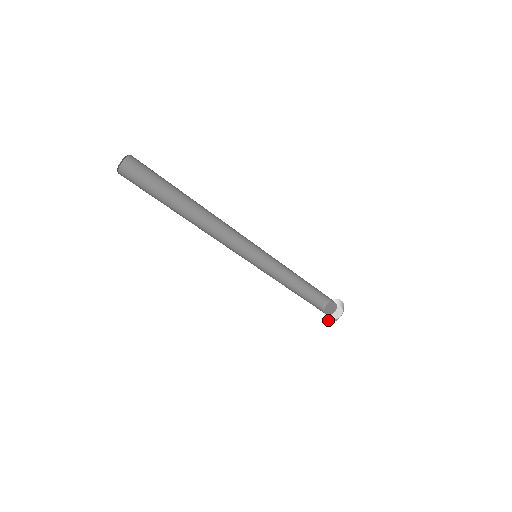
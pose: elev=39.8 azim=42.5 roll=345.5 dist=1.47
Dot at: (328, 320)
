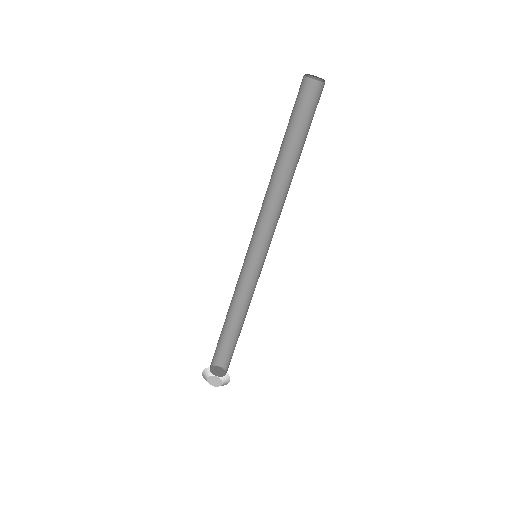
Dot at: occluded
